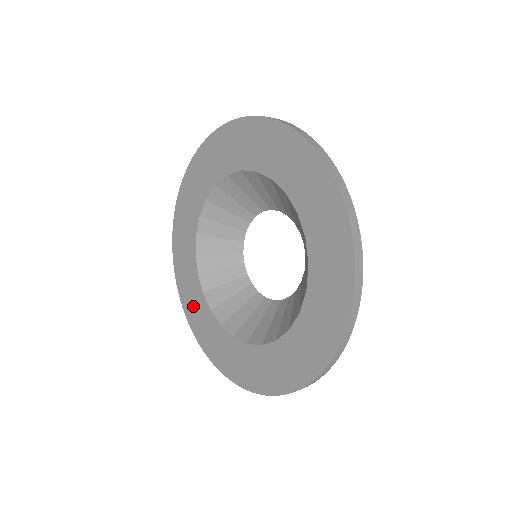
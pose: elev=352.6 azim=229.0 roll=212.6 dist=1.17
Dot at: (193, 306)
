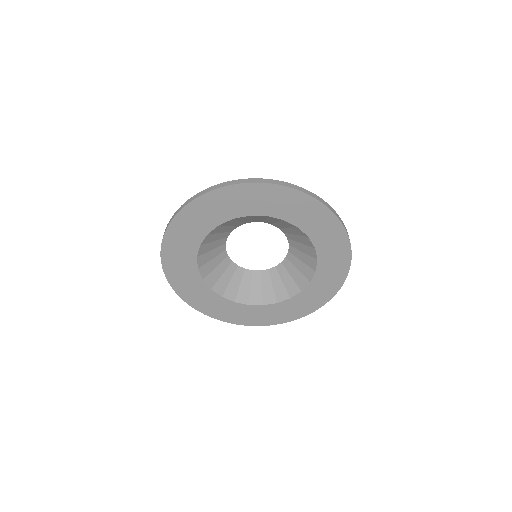
Dot at: (199, 299)
